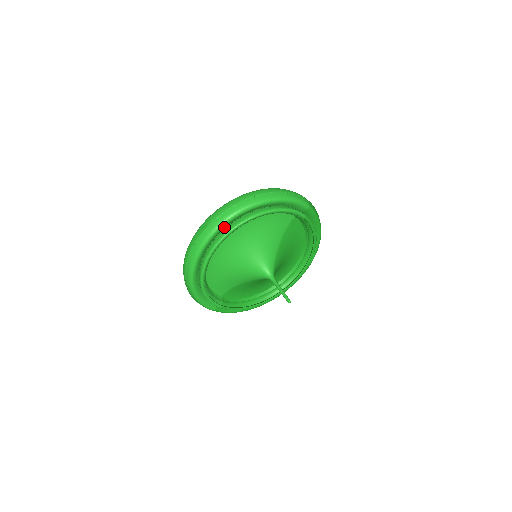
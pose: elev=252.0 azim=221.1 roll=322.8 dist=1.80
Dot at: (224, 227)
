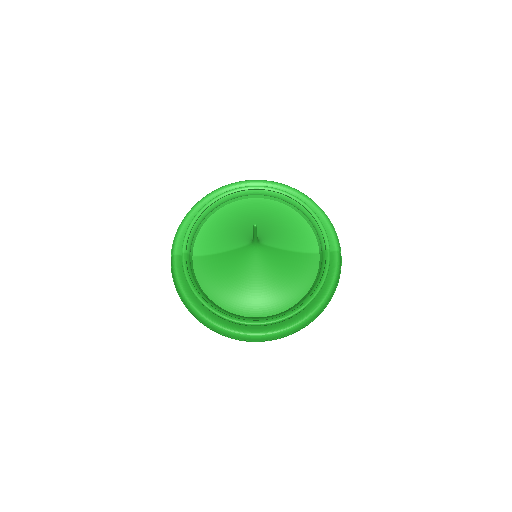
Dot at: occluded
